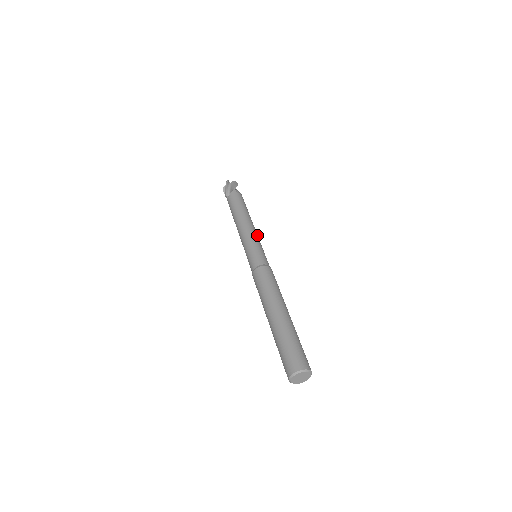
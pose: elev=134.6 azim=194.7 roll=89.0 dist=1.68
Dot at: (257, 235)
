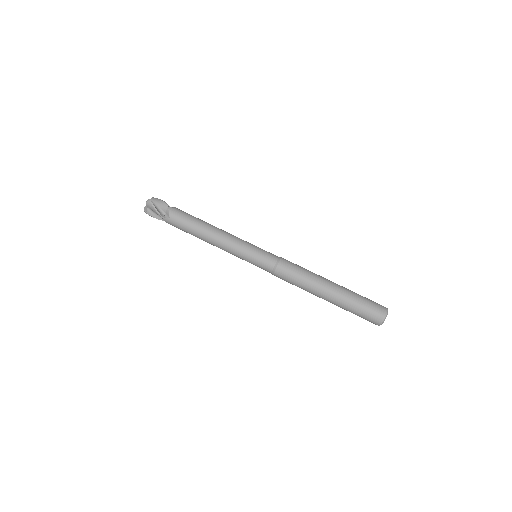
Dot at: occluded
